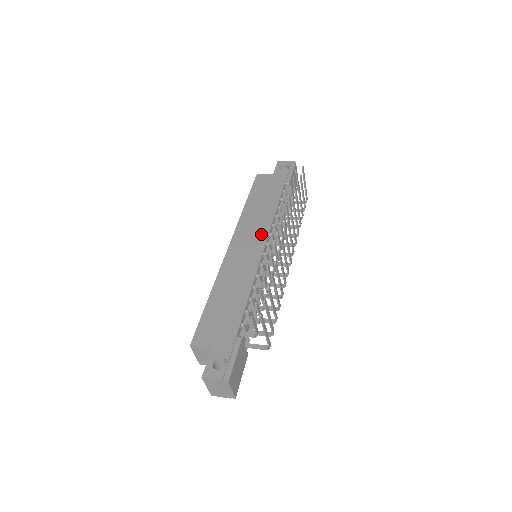
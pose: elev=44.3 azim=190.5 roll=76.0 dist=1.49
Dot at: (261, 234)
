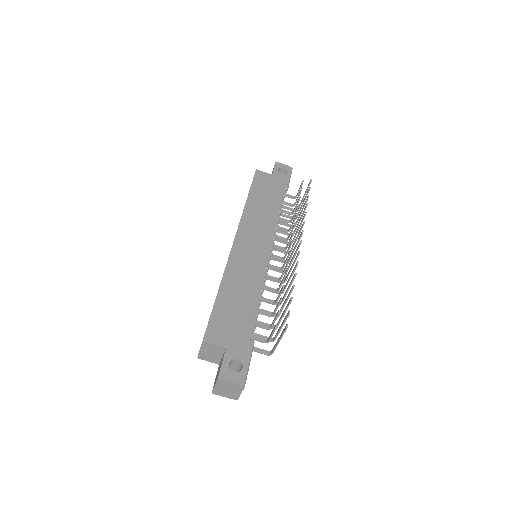
Dot at: (266, 236)
